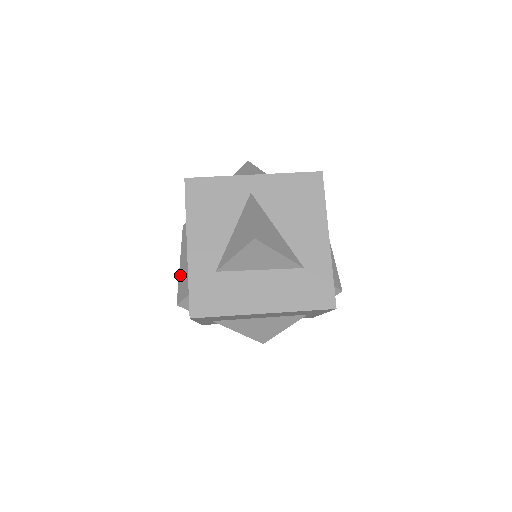
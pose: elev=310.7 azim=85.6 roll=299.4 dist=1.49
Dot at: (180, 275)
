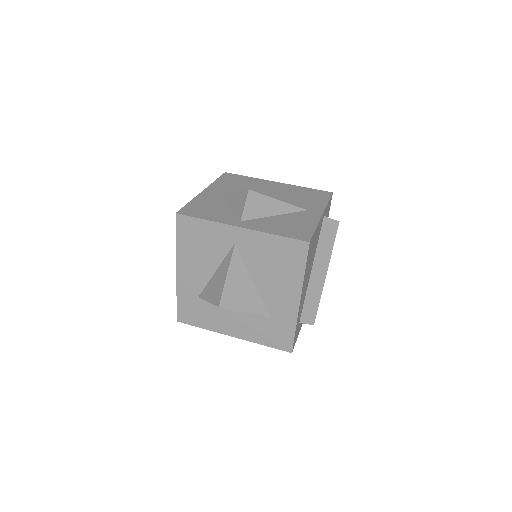
Dot at: occluded
